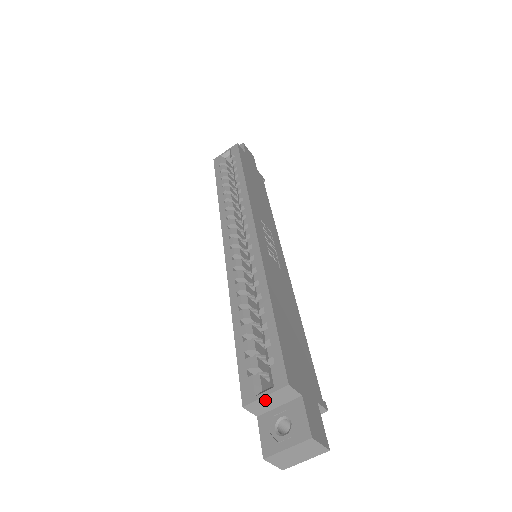
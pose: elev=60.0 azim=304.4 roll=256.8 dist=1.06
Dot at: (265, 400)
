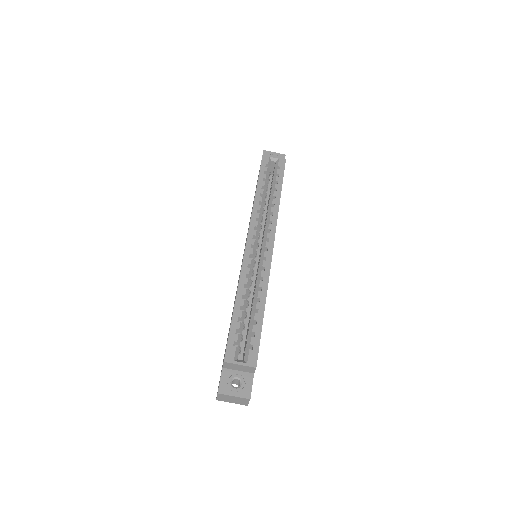
Dot at: (237, 366)
